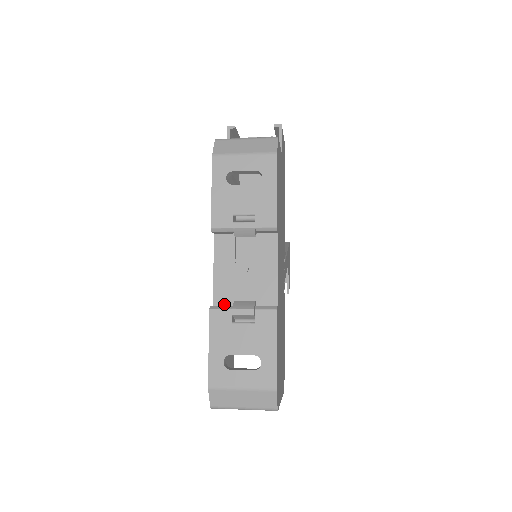
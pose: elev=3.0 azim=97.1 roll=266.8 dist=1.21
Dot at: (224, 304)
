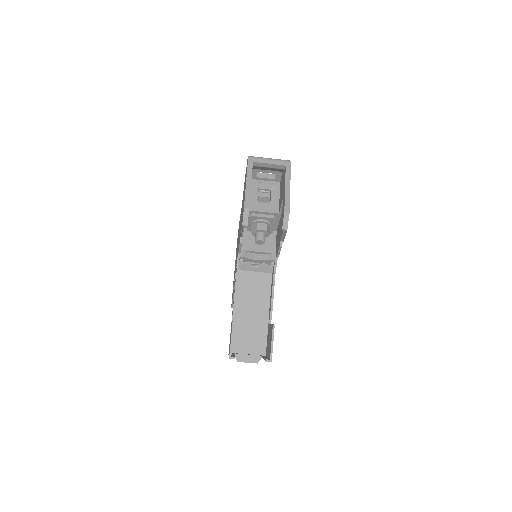
Dot at: occluded
